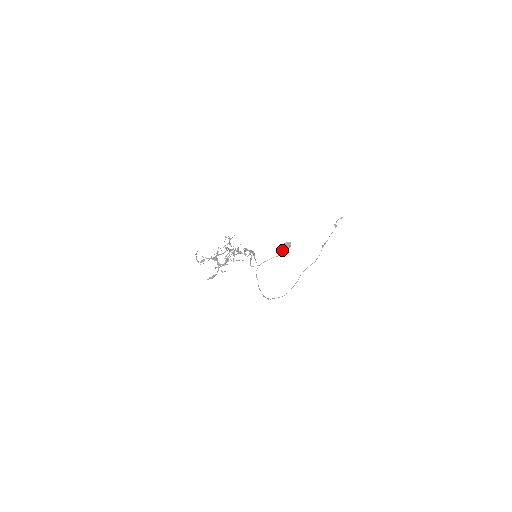
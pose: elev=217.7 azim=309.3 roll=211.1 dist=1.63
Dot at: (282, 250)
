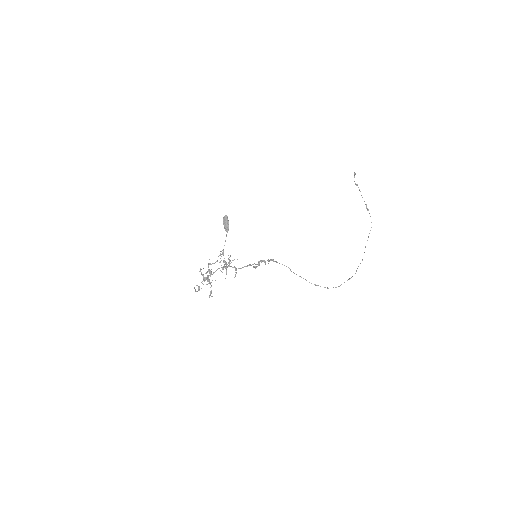
Dot at: occluded
